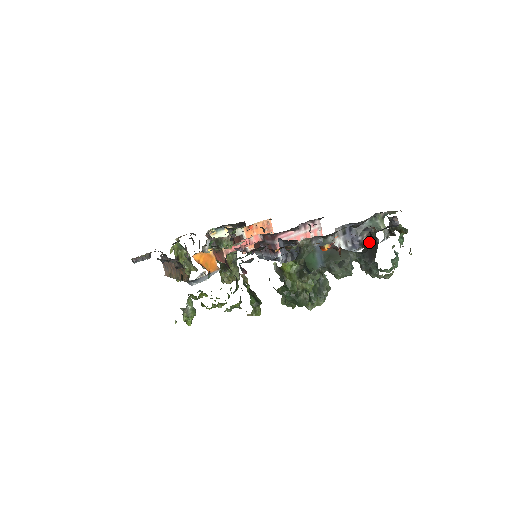
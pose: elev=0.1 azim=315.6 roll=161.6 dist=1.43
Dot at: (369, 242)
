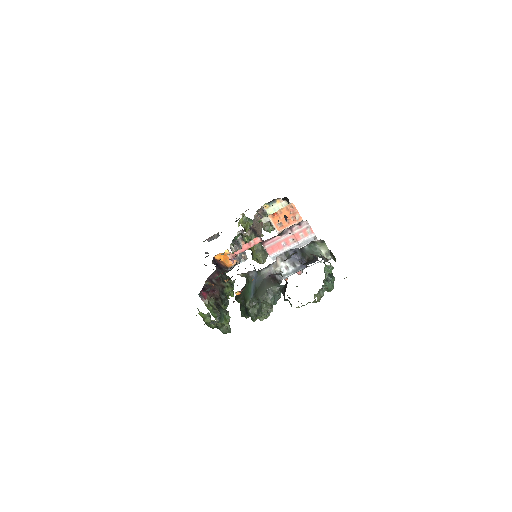
Dot at: occluded
